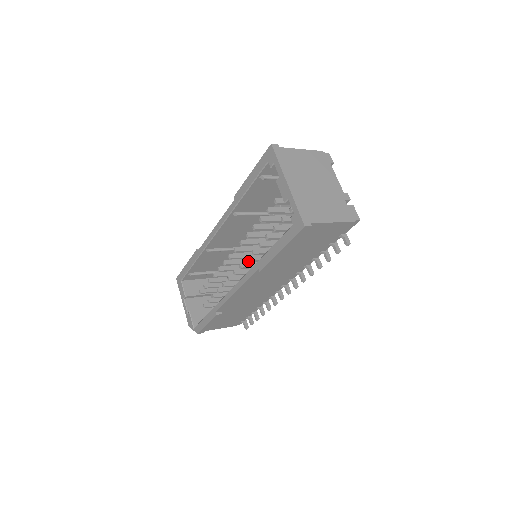
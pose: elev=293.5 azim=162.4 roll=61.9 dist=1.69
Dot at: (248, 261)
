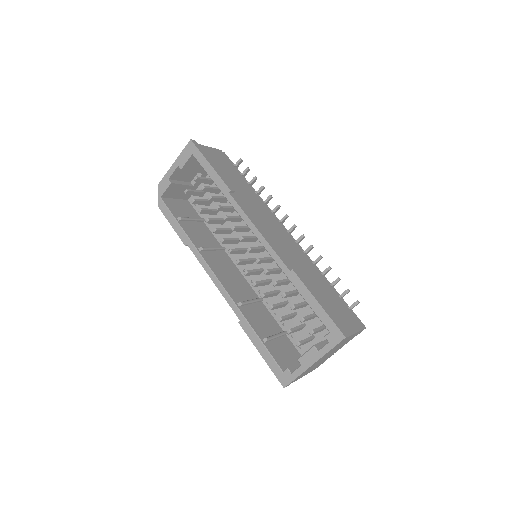
Dot at: (245, 274)
